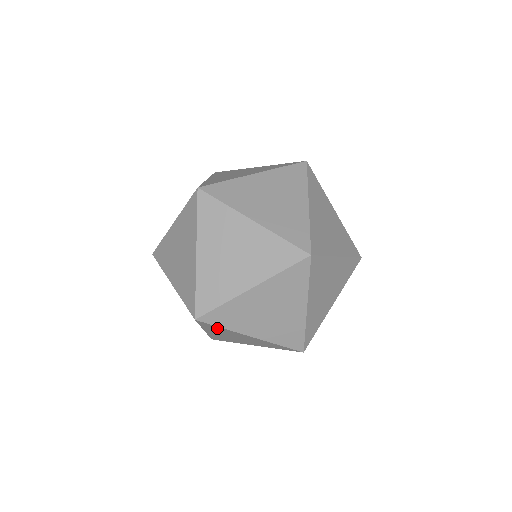
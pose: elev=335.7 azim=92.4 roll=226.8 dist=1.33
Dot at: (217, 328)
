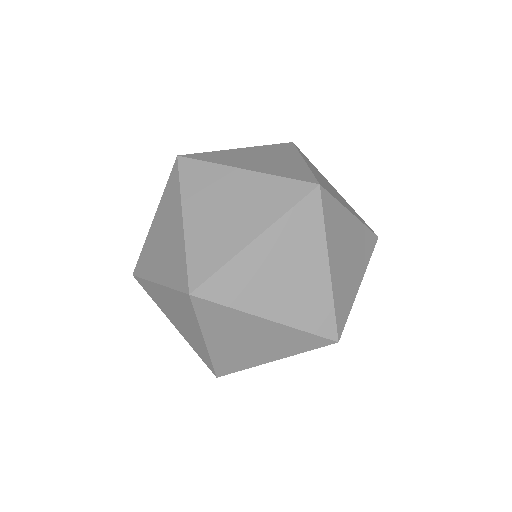
Dot at: occluded
